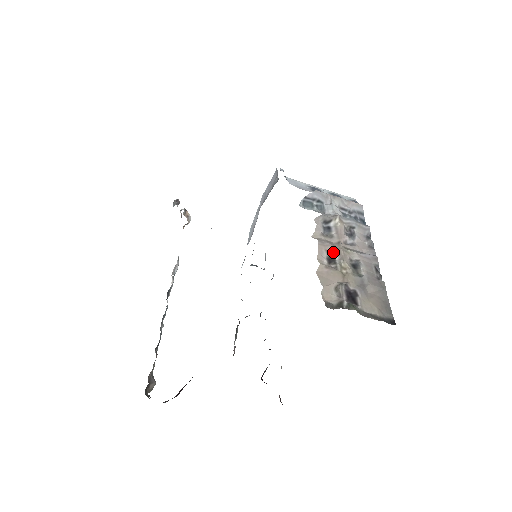
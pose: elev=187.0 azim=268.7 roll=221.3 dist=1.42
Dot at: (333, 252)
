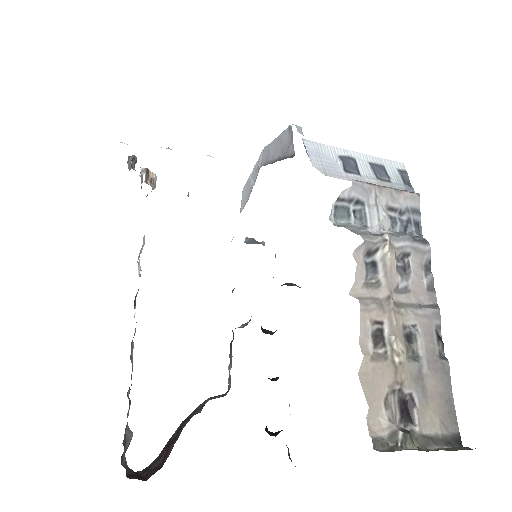
Dot at: (381, 321)
